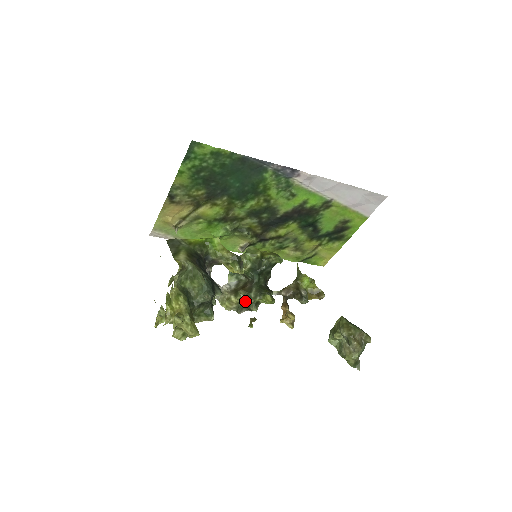
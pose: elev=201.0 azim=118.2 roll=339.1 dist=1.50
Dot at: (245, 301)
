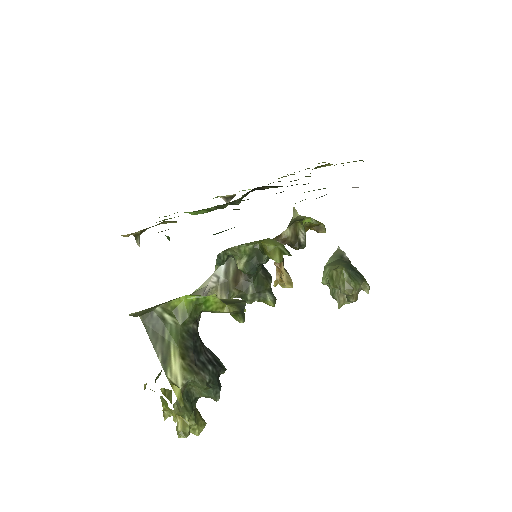
Dot at: (238, 297)
